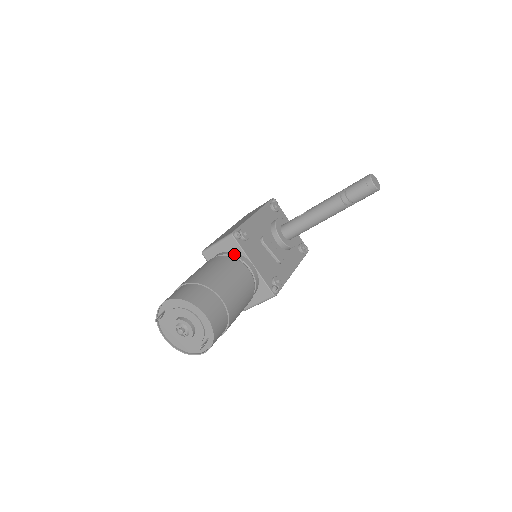
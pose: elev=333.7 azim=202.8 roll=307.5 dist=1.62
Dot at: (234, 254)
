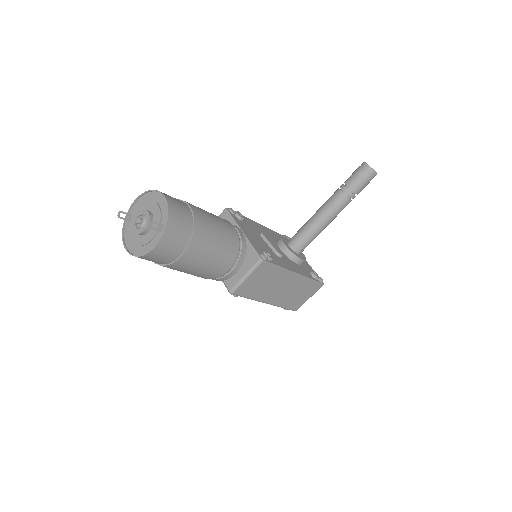
Dot at: occluded
